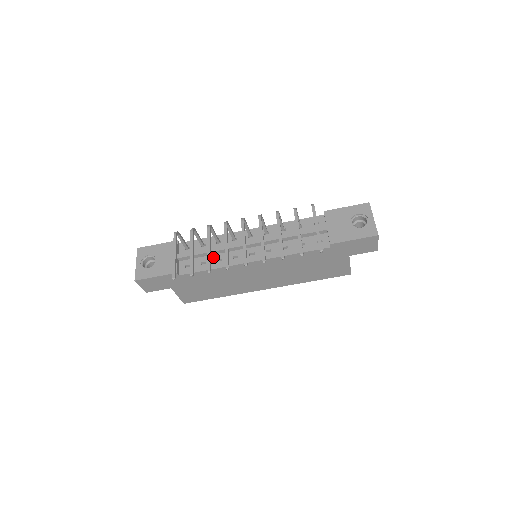
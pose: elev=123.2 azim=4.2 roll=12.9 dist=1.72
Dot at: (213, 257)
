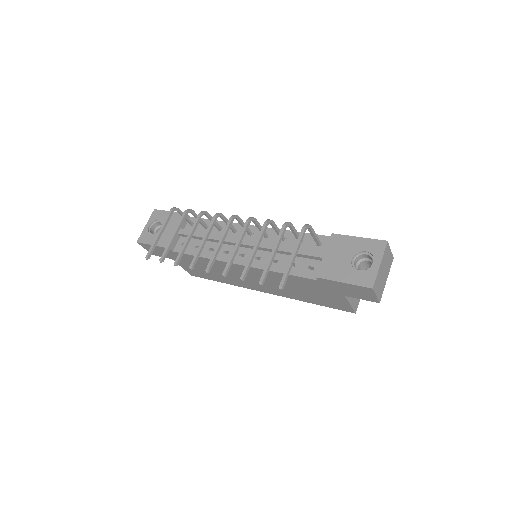
Dot at: (208, 244)
